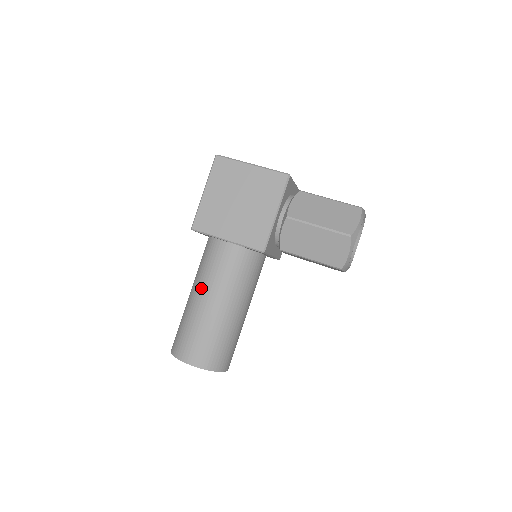
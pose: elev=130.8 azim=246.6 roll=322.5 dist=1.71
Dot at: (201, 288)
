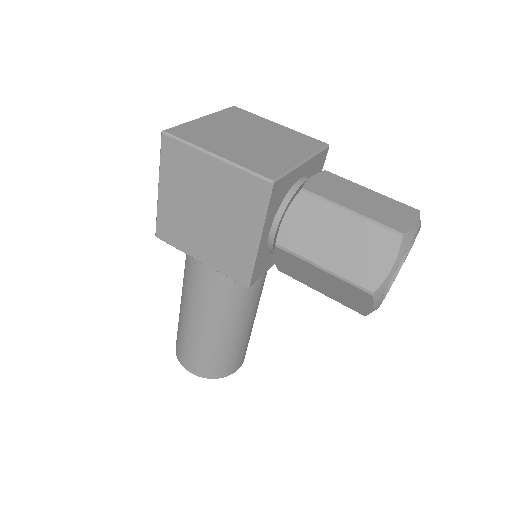
Dot at: (187, 301)
